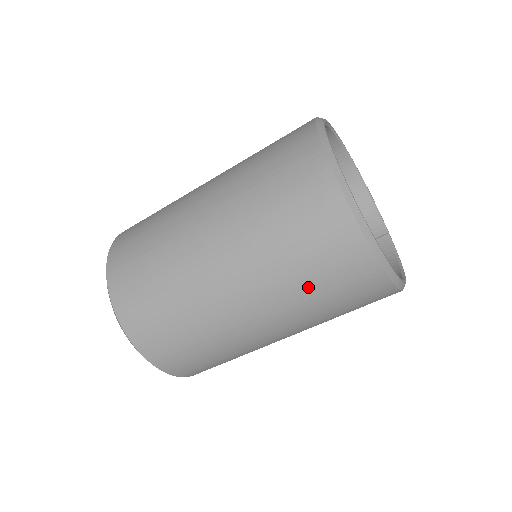
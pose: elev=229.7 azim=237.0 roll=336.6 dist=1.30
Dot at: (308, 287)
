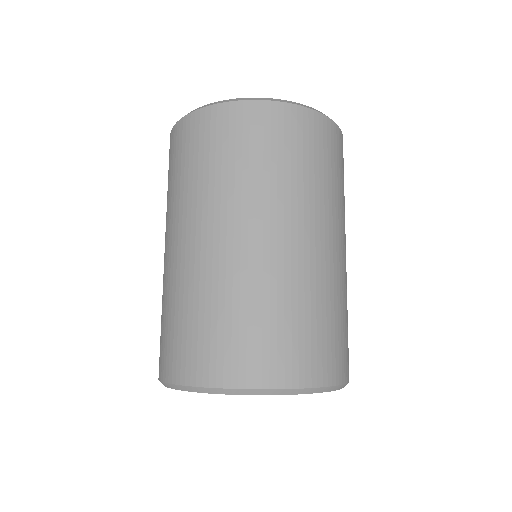
Dot at: (302, 171)
